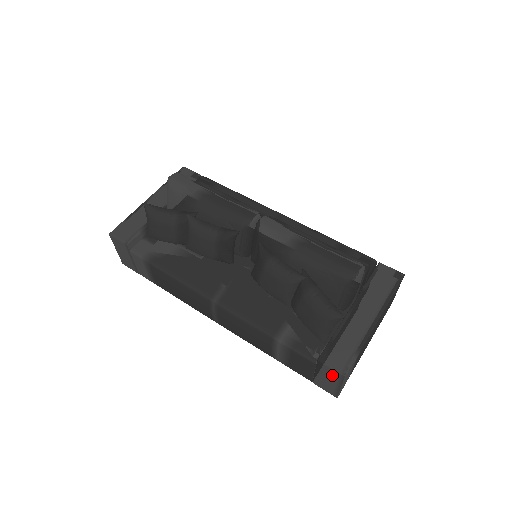
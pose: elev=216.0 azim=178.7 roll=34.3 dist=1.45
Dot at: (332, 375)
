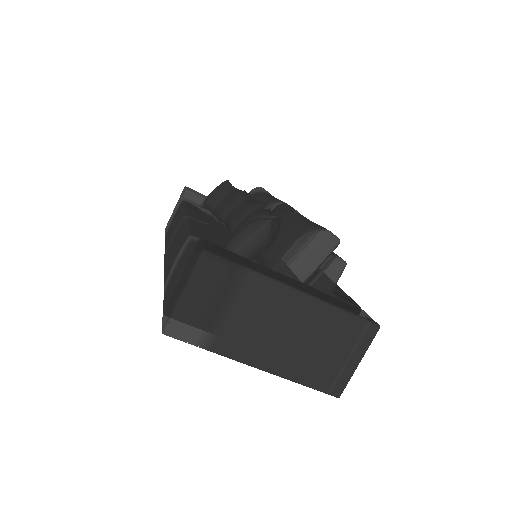
Dot at: (193, 262)
